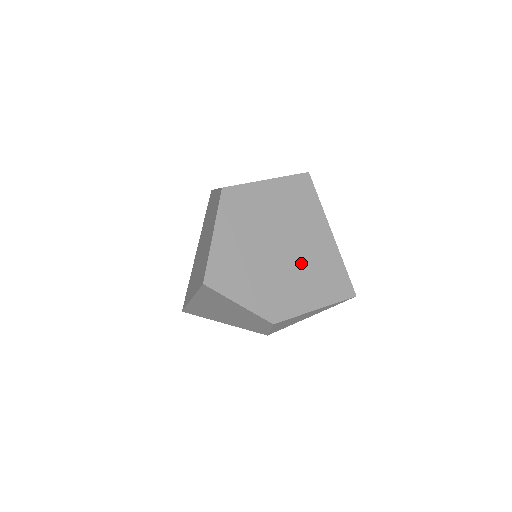
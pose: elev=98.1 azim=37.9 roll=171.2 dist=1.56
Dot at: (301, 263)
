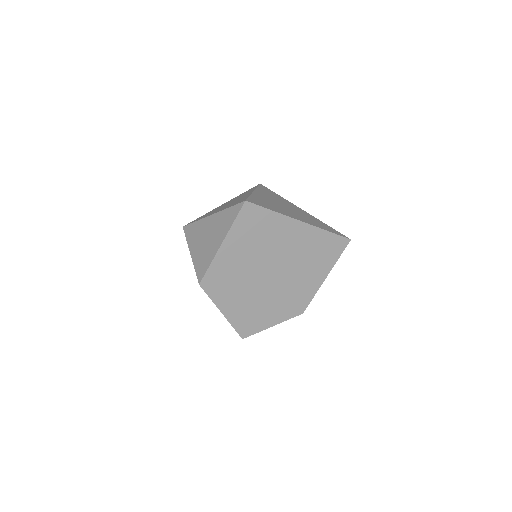
Dot at: (293, 265)
